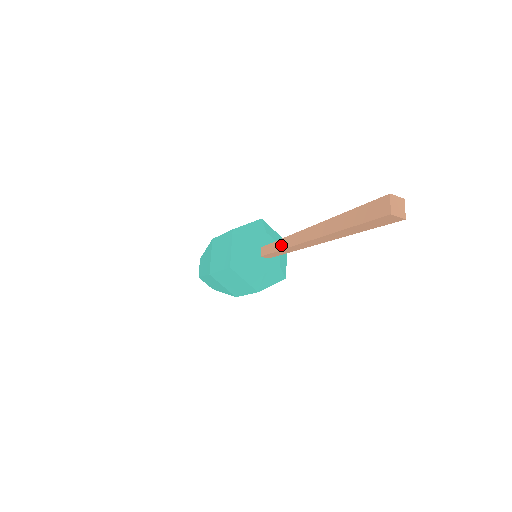
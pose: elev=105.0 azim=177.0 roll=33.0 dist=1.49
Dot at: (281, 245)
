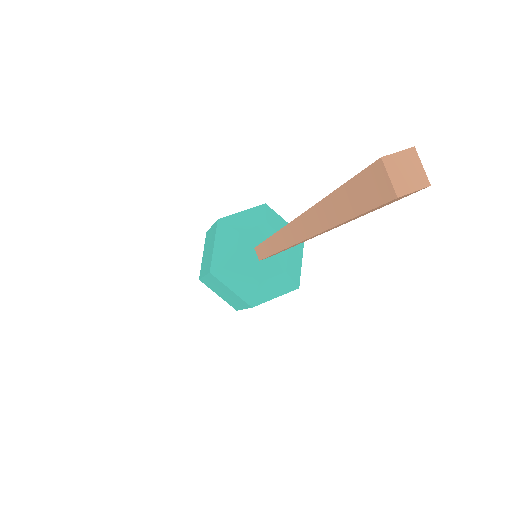
Dot at: occluded
